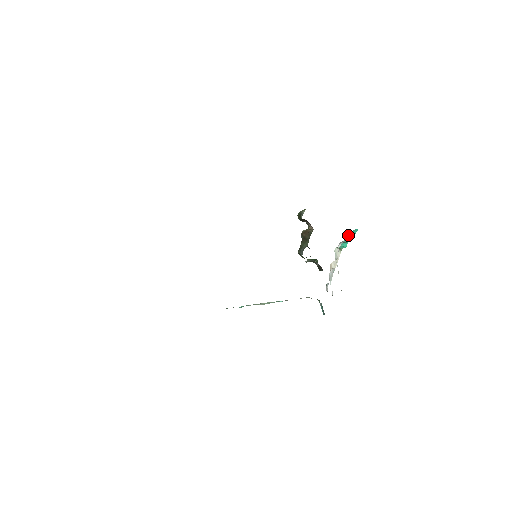
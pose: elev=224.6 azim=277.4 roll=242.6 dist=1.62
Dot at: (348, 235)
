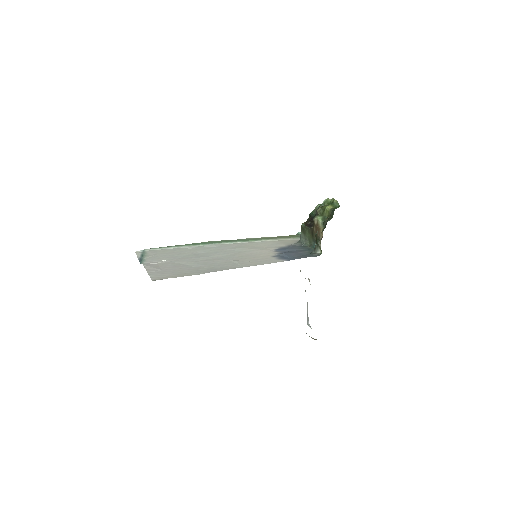
Dot at: occluded
